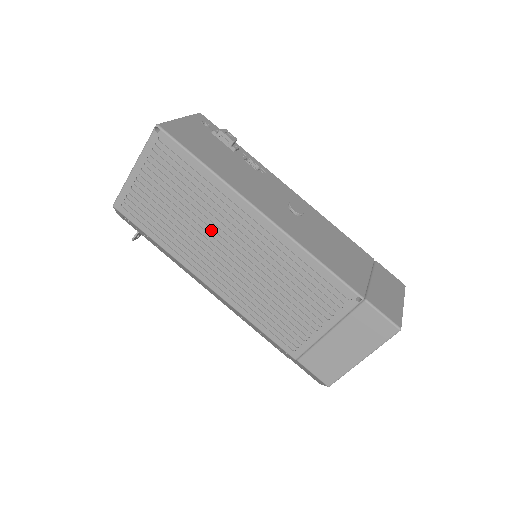
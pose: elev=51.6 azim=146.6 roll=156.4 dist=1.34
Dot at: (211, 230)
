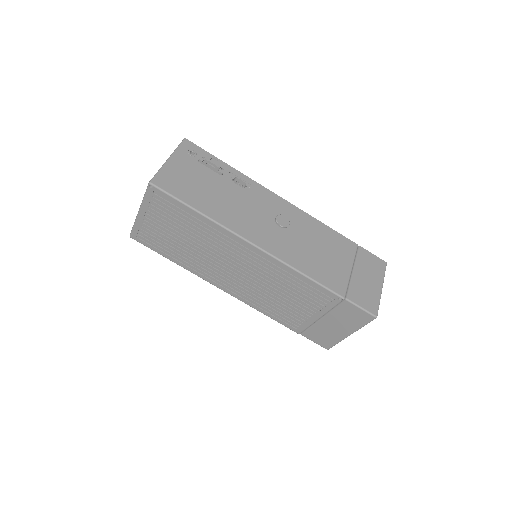
Dot at: (213, 254)
